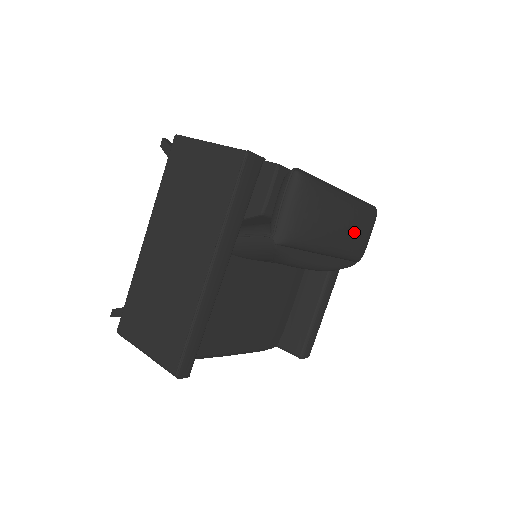
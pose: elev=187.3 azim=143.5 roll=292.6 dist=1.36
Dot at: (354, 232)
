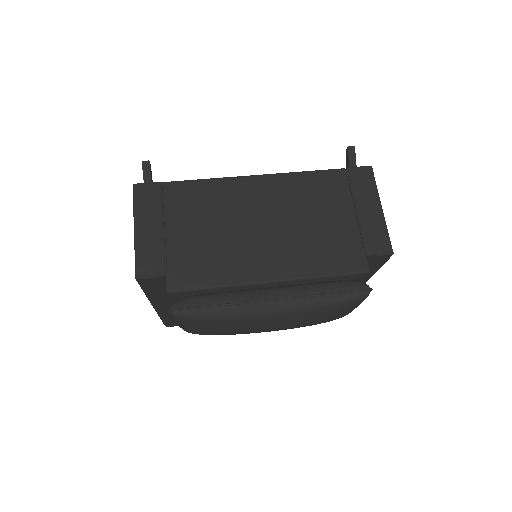
Dot at: (291, 326)
